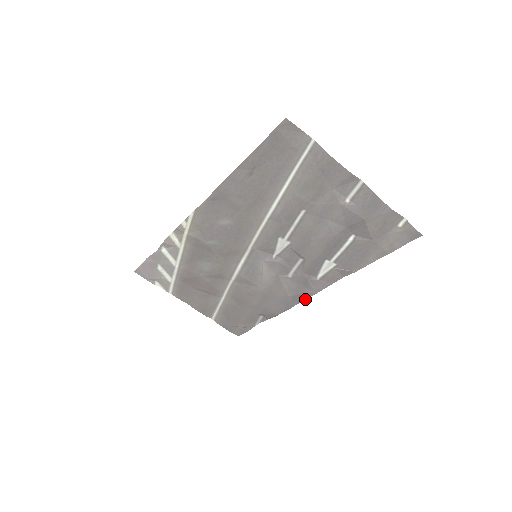
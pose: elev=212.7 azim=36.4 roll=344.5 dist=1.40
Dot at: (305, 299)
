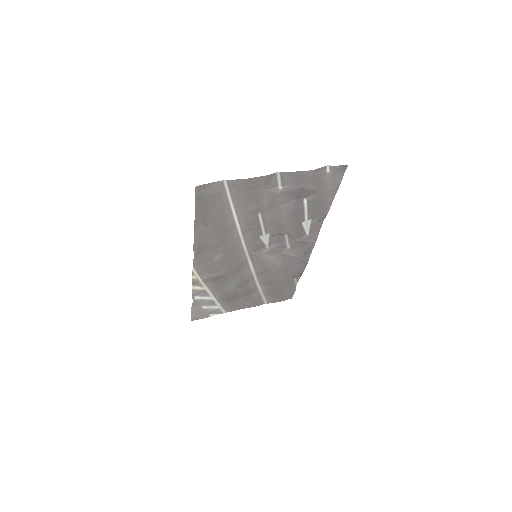
Dot at: occluded
